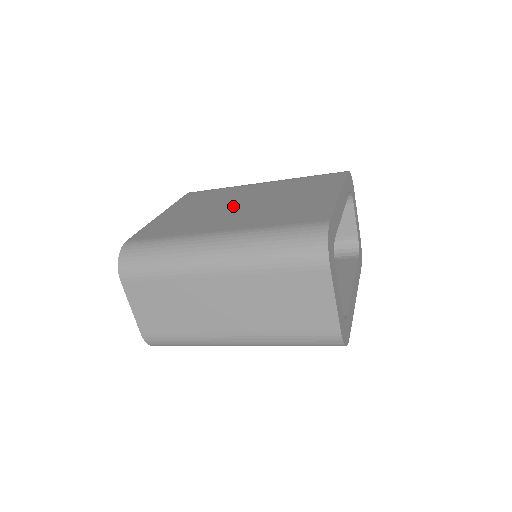
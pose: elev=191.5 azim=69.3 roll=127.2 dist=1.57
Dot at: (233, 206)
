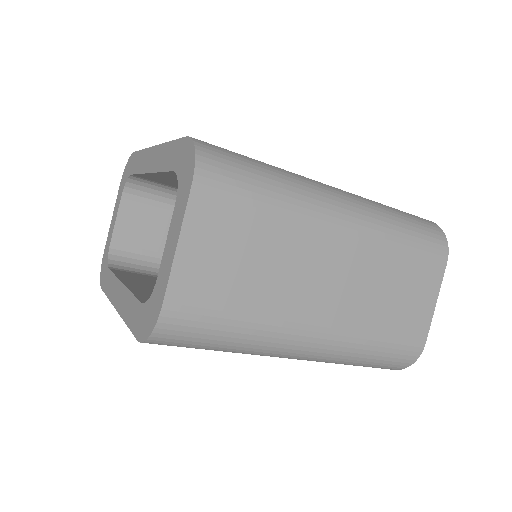
Dot at: occluded
